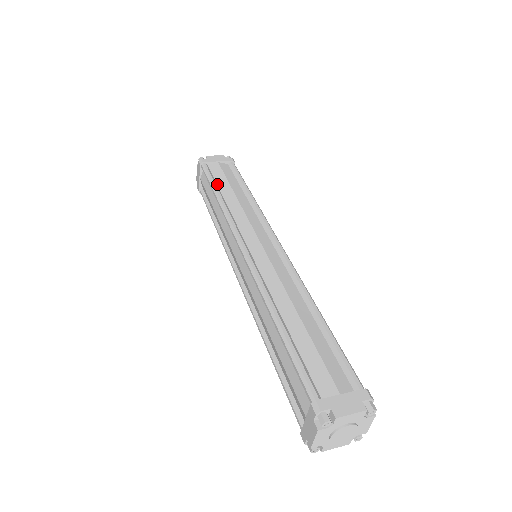
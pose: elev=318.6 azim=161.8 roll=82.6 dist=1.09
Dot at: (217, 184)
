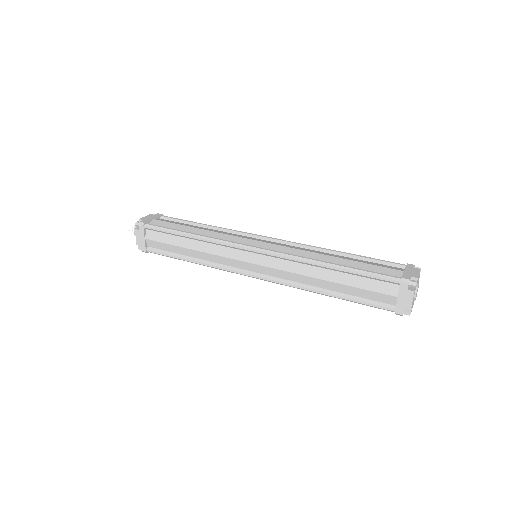
Dot at: (176, 230)
